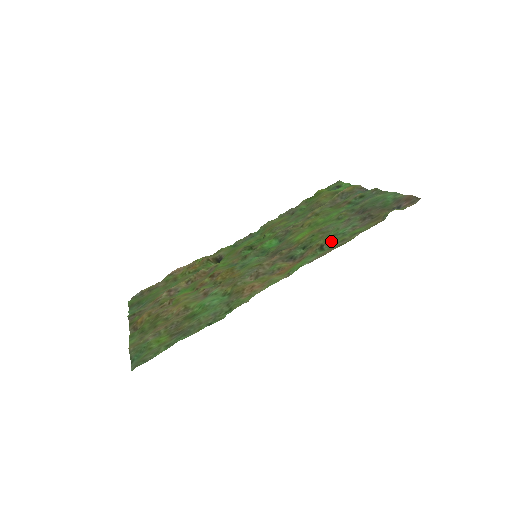
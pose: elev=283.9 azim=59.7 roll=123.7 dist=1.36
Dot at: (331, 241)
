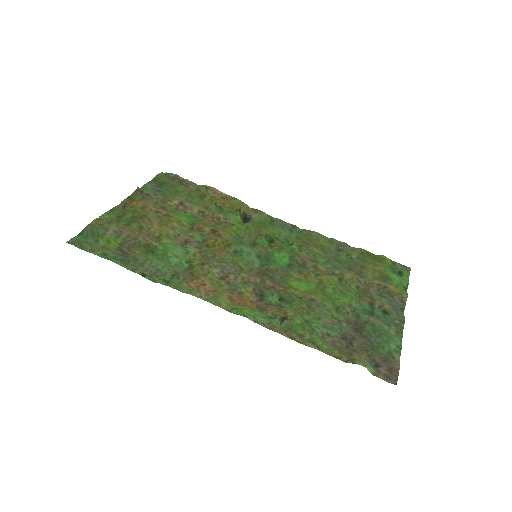
Dot at: (296, 323)
